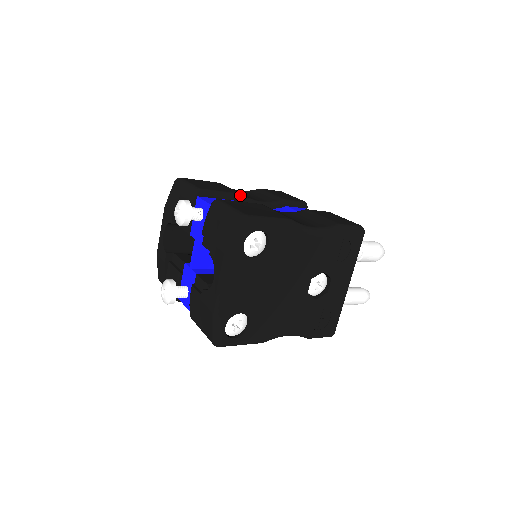
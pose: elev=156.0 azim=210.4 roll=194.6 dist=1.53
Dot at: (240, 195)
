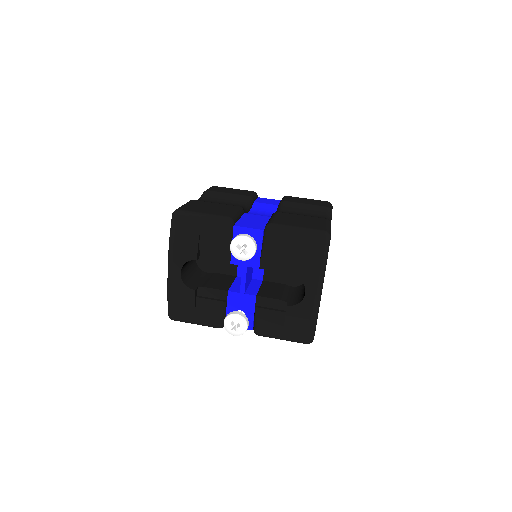
Dot at: (241, 208)
